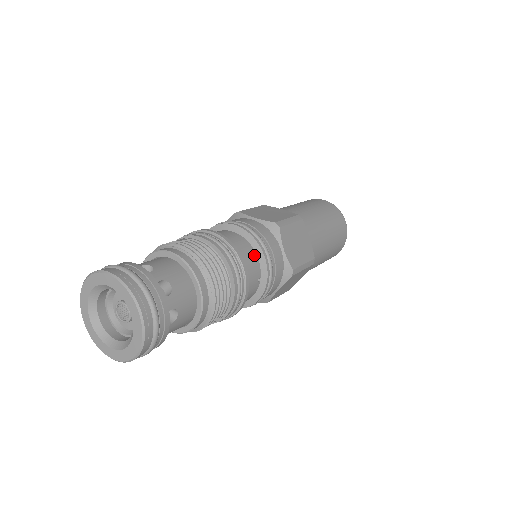
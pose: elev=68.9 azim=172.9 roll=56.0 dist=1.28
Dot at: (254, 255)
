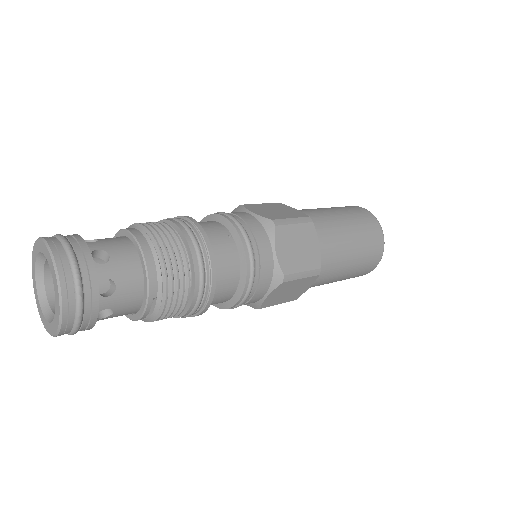
Dot at: (214, 222)
